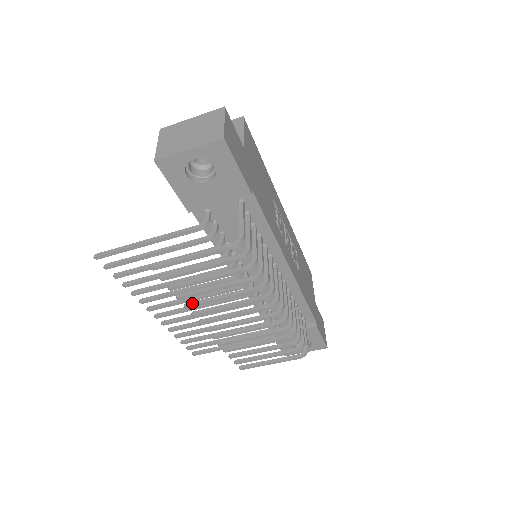
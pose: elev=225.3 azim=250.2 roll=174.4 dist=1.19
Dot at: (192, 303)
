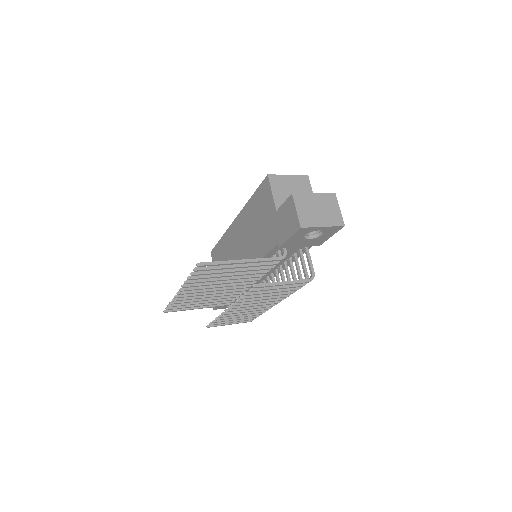
Dot at: (243, 300)
